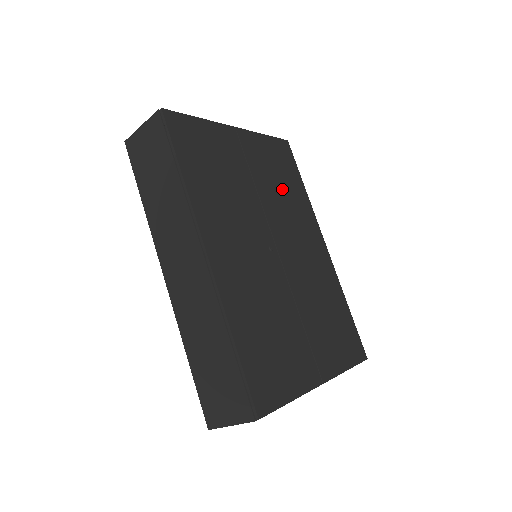
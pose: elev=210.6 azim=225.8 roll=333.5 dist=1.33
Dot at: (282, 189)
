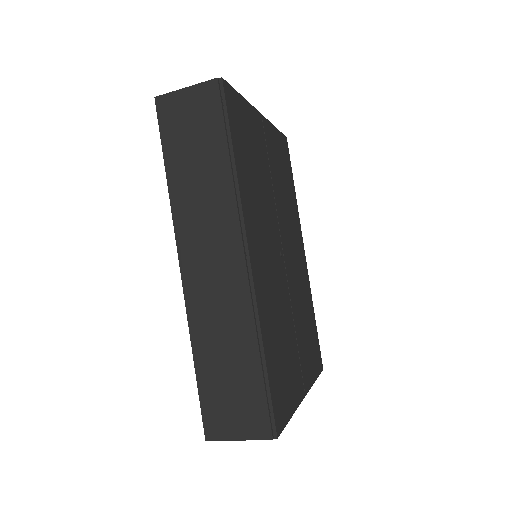
Dot at: (285, 190)
